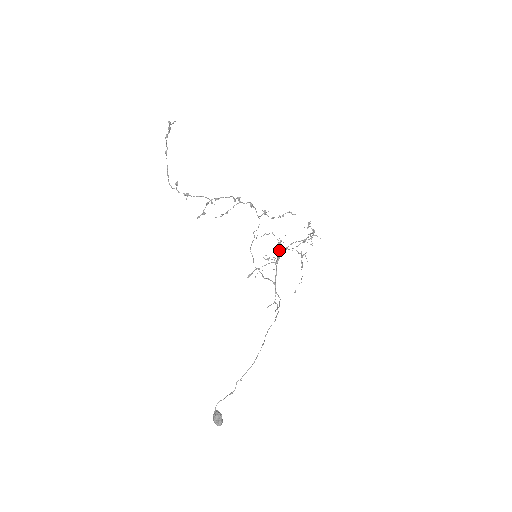
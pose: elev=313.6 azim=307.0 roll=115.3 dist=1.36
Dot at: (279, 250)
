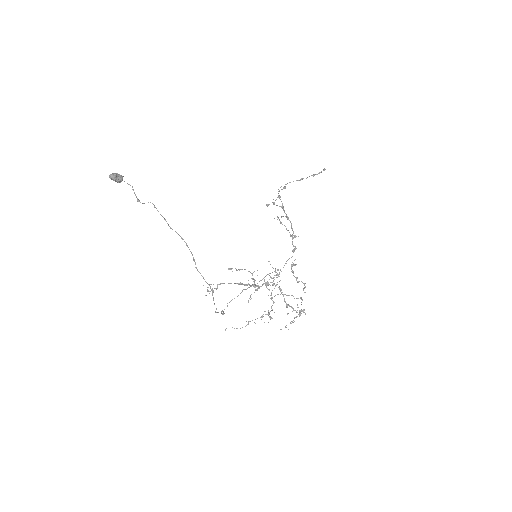
Dot at: (270, 277)
